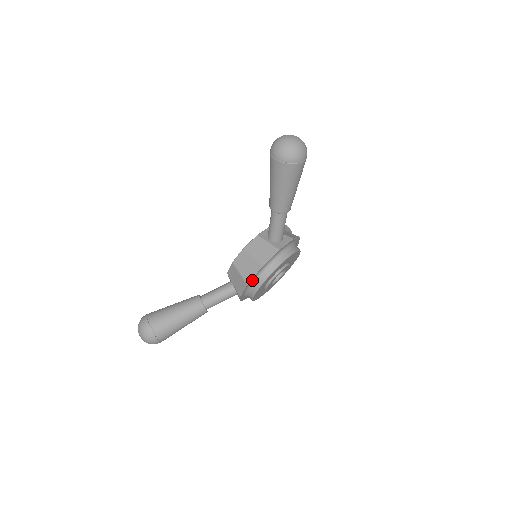
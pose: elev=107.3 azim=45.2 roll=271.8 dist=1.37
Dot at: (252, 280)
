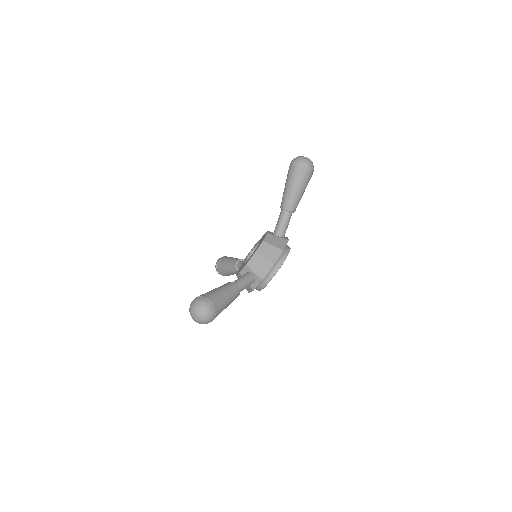
Dot at: (275, 263)
